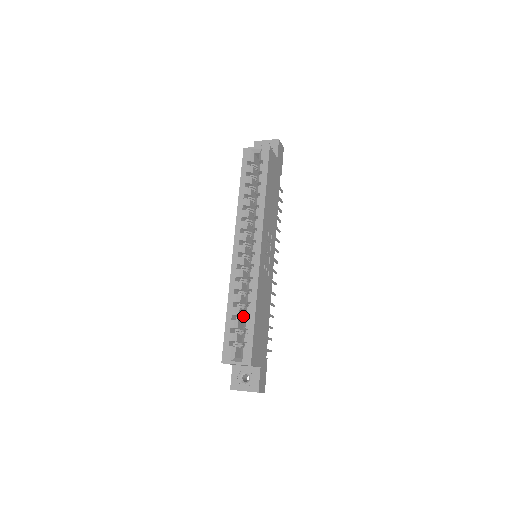
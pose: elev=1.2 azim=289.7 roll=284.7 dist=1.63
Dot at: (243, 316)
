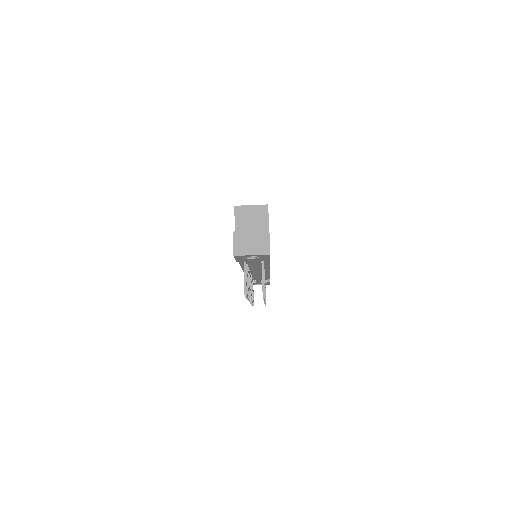
Dot at: occluded
